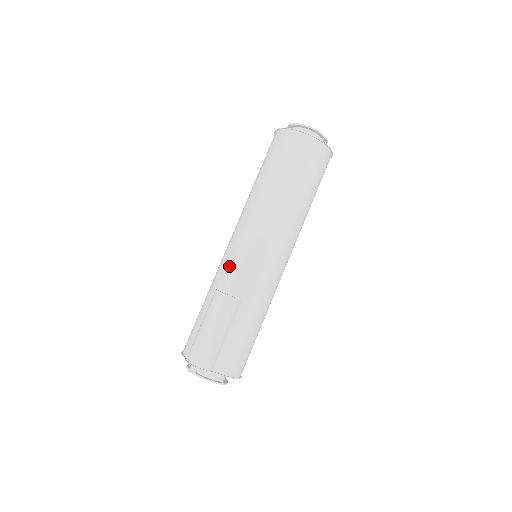
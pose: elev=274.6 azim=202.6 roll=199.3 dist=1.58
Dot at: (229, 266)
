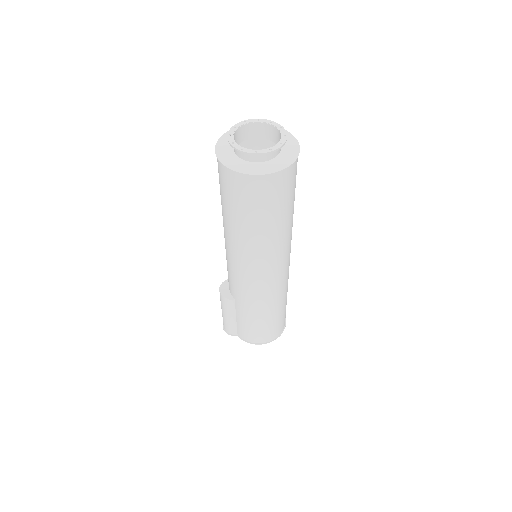
Dot at: occluded
